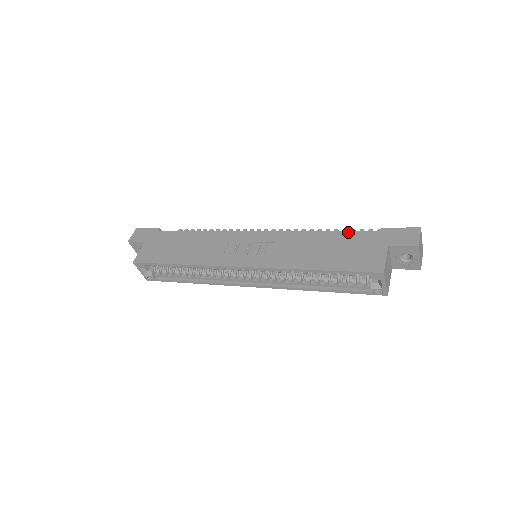
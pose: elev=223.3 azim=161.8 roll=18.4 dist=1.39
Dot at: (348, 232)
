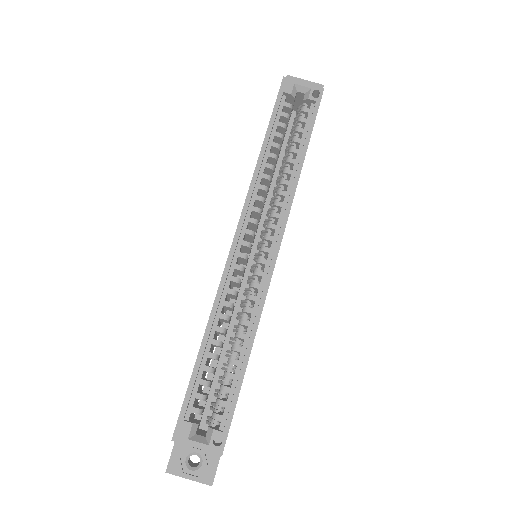
Dot at: occluded
